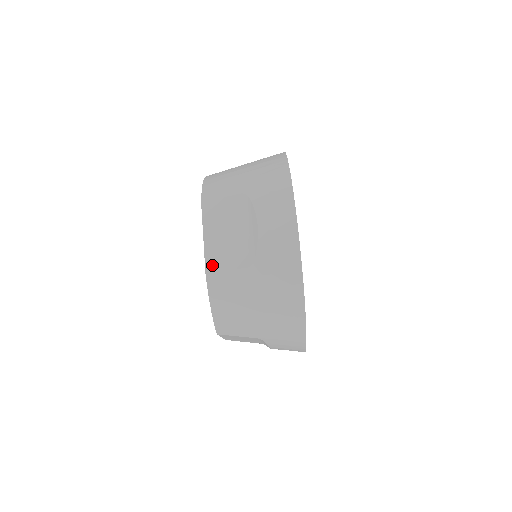
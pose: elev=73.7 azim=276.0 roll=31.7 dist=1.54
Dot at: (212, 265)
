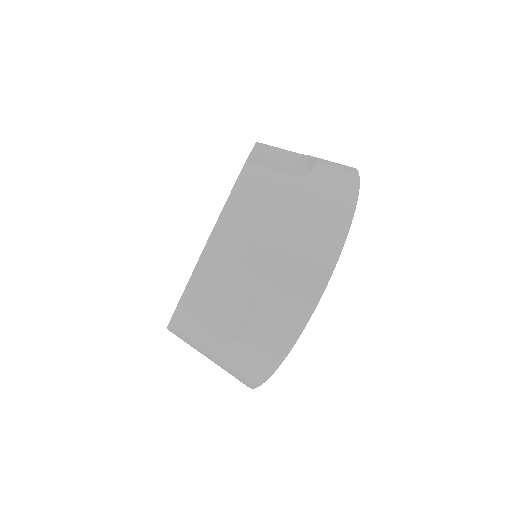
Dot at: (182, 315)
